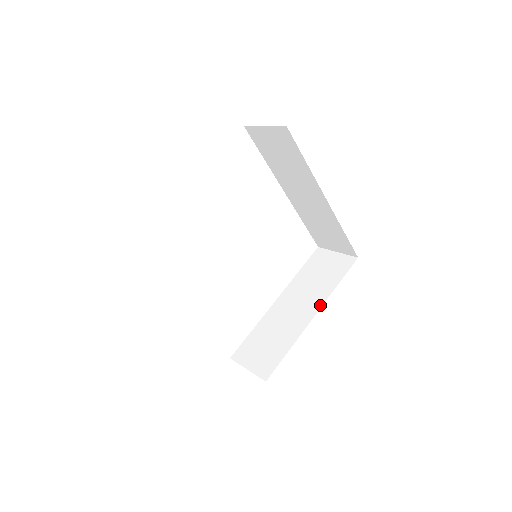
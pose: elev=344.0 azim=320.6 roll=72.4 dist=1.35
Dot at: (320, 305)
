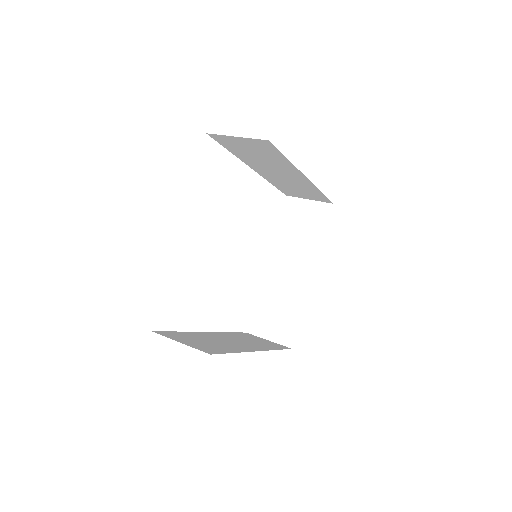
Dot at: (314, 263)
